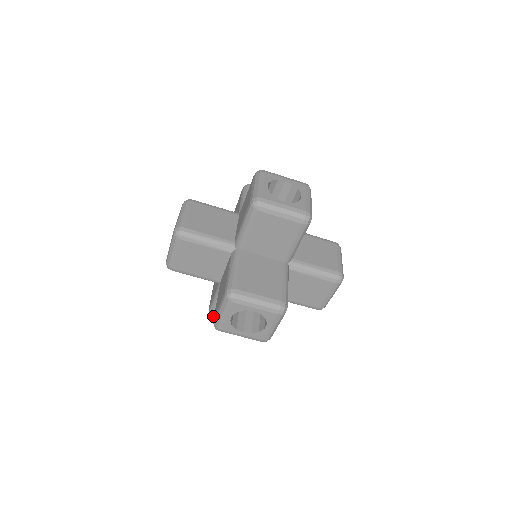
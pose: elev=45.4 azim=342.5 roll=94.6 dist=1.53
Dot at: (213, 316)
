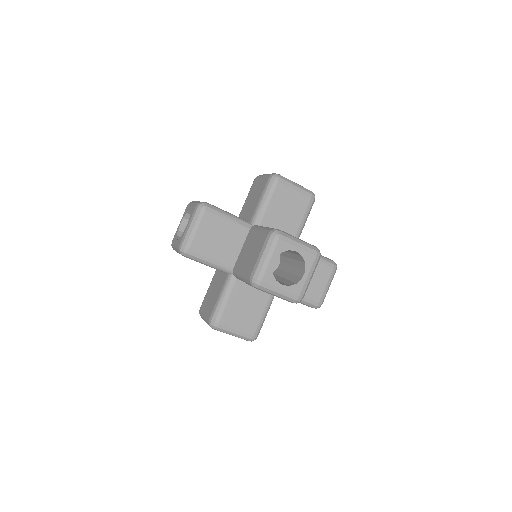
Dot at: (217, 322)
